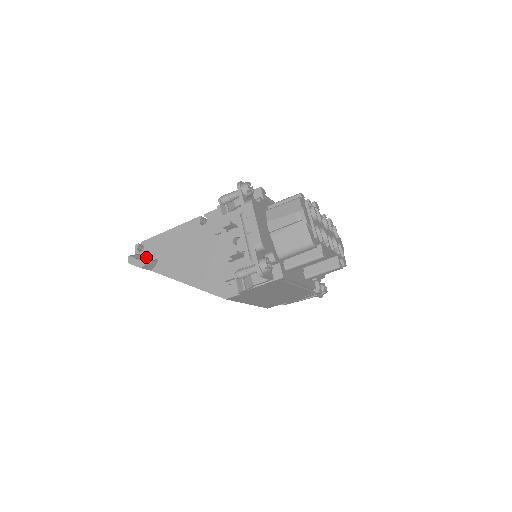
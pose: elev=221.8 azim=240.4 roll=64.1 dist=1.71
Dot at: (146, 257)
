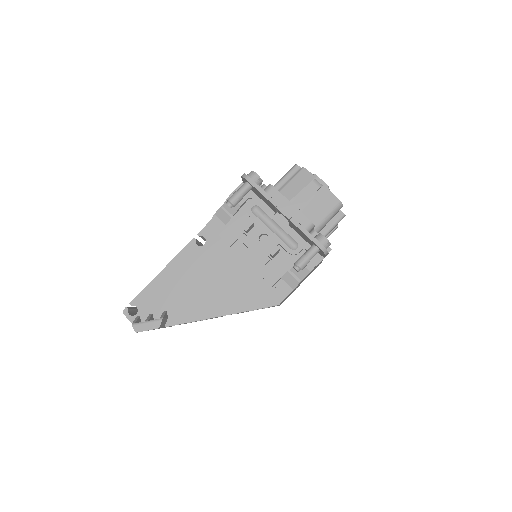
Dot at: (151, 315)
